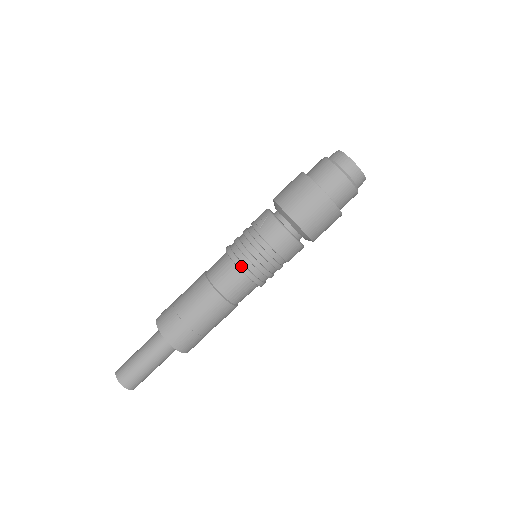
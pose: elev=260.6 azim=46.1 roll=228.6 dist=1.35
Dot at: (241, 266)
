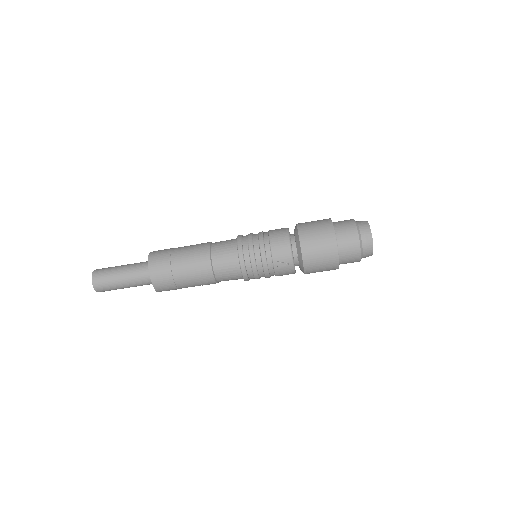
Dot at: (247, 280)
